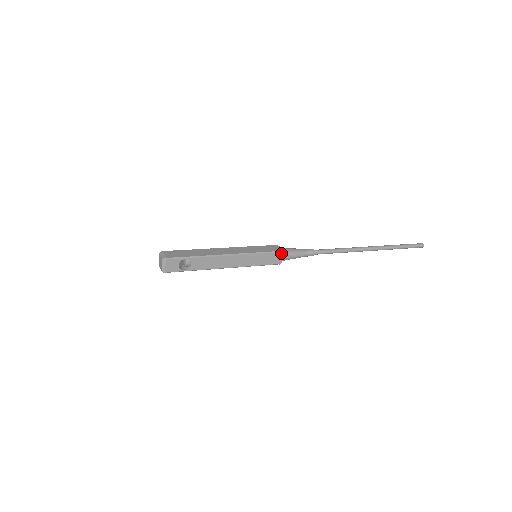
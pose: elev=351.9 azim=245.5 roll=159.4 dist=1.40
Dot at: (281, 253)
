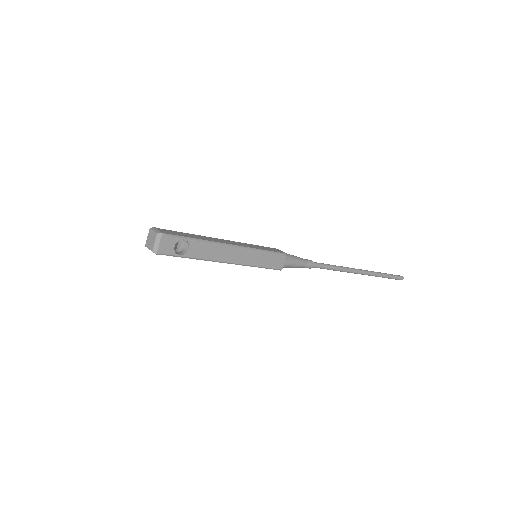
Dot at: (284, 256)
